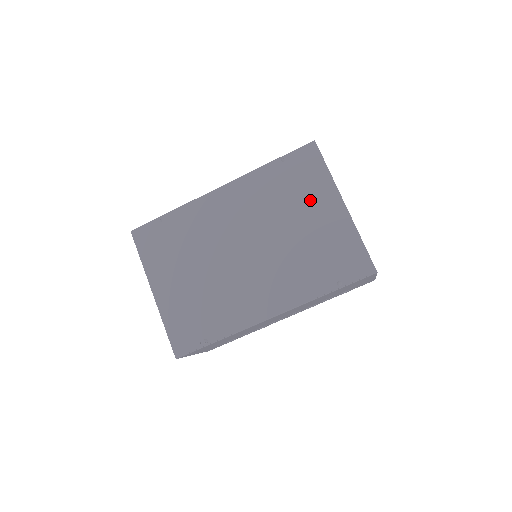
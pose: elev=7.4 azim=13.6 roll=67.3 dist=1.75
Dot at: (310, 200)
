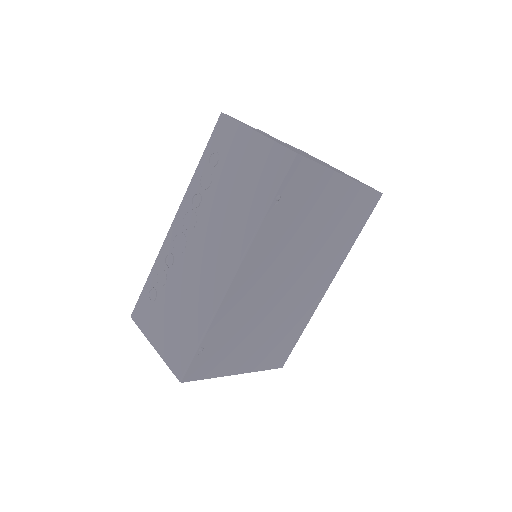
Dot at: (319, 202)
